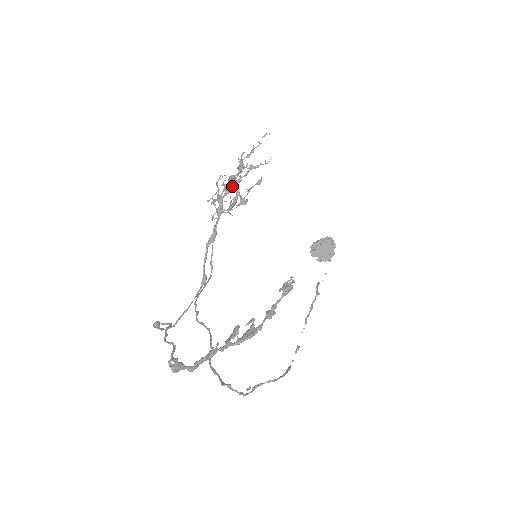
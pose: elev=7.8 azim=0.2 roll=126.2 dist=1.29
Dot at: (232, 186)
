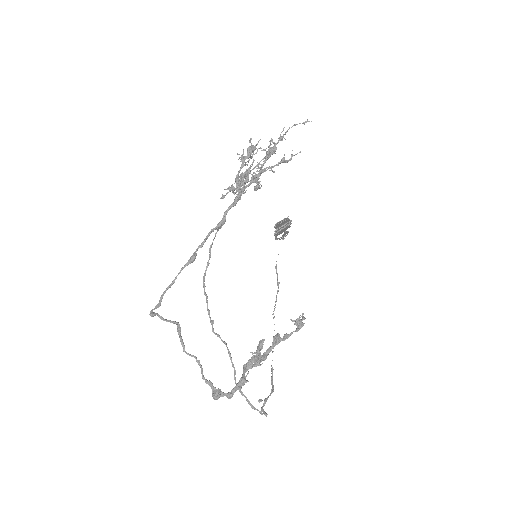
Dot at: (259, 176)
